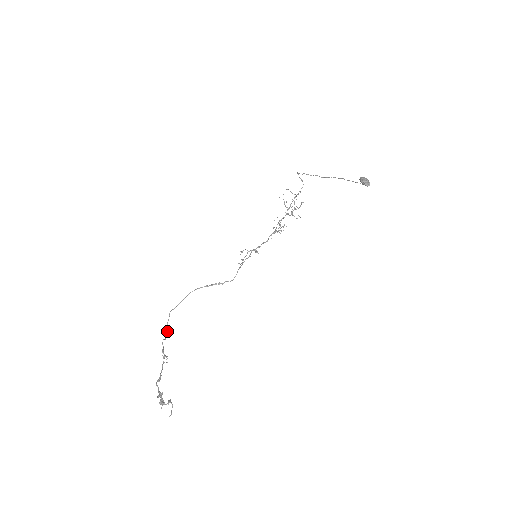
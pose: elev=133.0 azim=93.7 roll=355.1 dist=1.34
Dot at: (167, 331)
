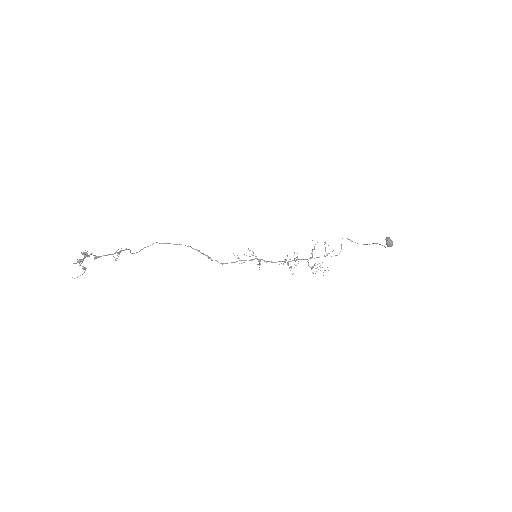
Dot at: (139, 251)
